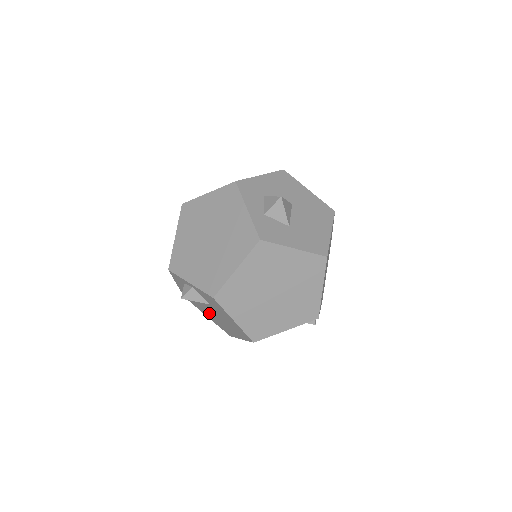
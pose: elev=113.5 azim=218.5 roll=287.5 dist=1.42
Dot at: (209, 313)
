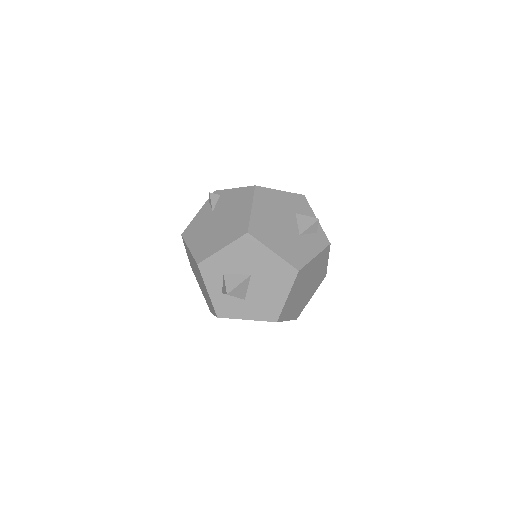
Dot at: occluded
